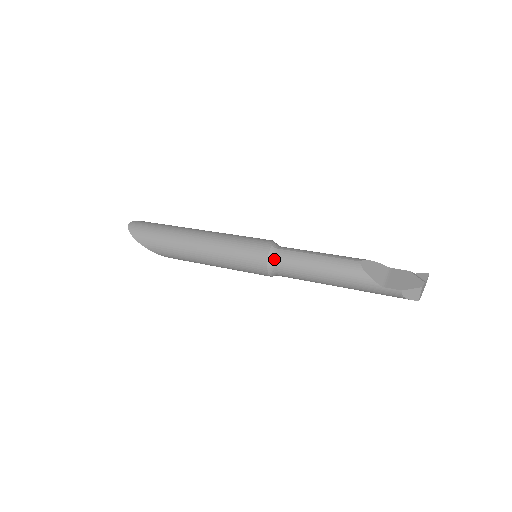
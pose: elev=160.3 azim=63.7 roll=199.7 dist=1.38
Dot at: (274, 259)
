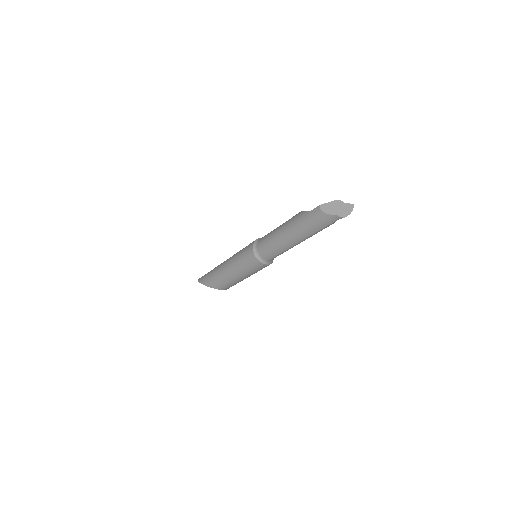
Dot at: (259, 240)
